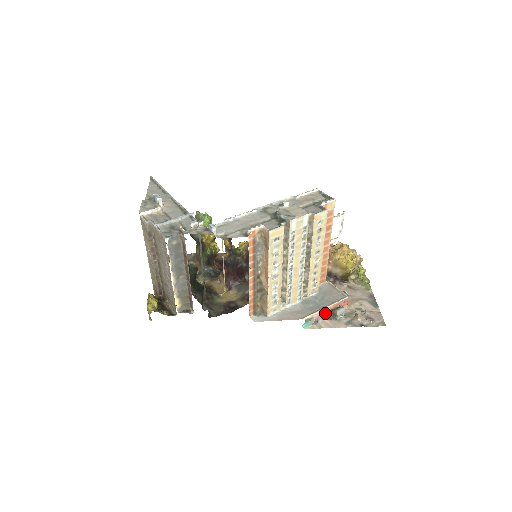
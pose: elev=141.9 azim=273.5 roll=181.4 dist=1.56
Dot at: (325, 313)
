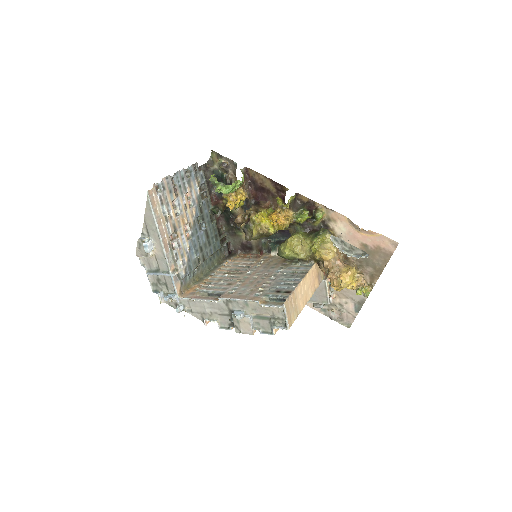
Dot at: occluded
